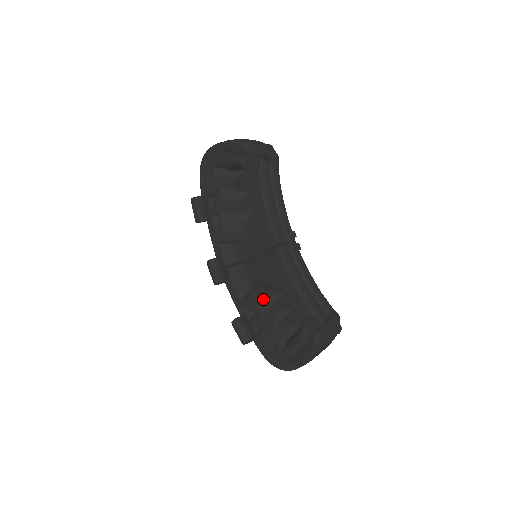
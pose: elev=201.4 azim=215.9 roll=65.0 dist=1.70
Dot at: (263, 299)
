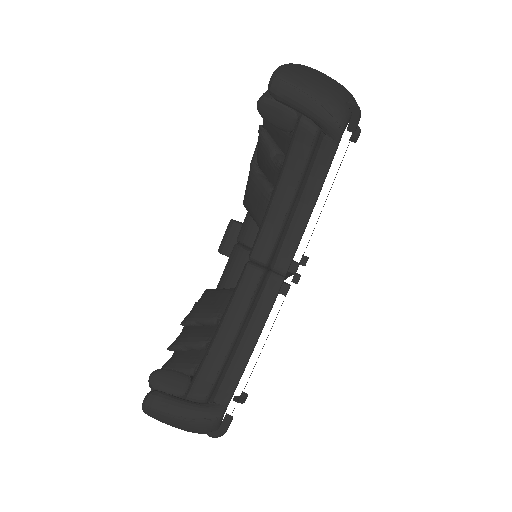
Dot at: (204, 307)
